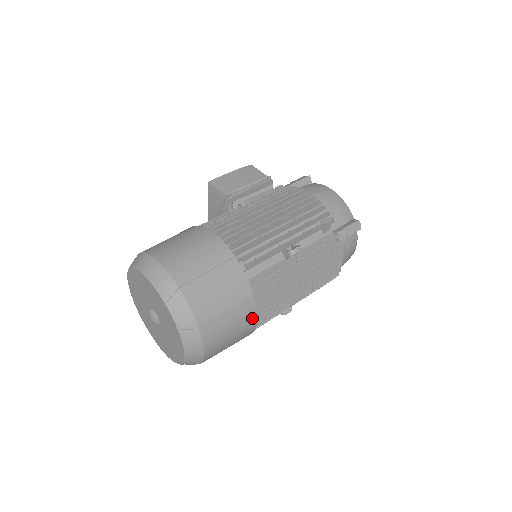
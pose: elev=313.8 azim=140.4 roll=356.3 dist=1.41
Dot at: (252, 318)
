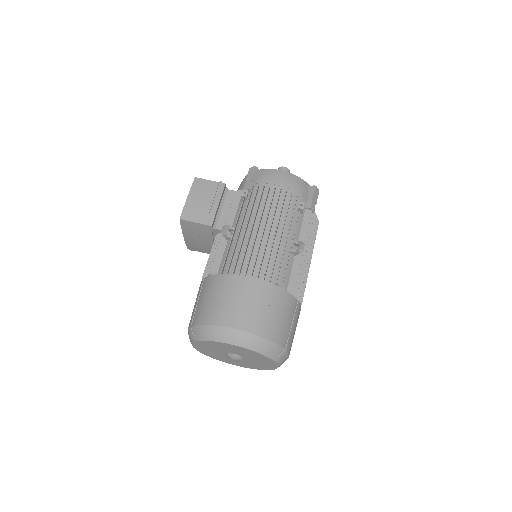
Dot at: occluded
